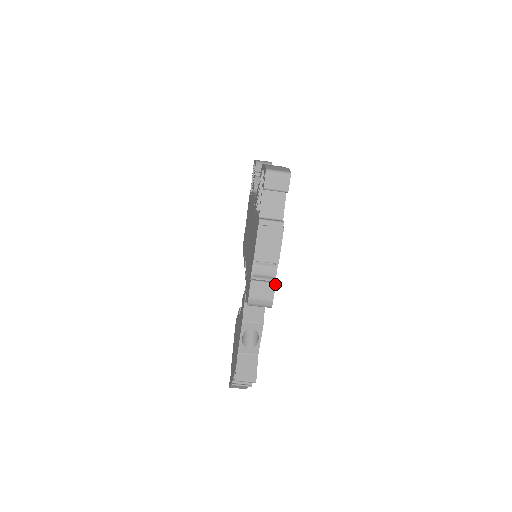
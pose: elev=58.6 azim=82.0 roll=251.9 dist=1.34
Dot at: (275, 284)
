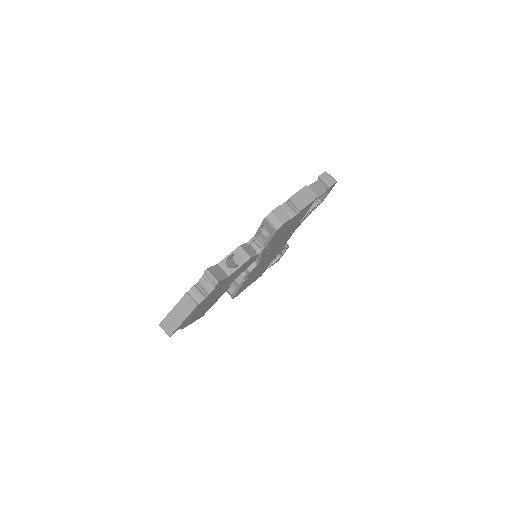
Dot at: (291, 218)
